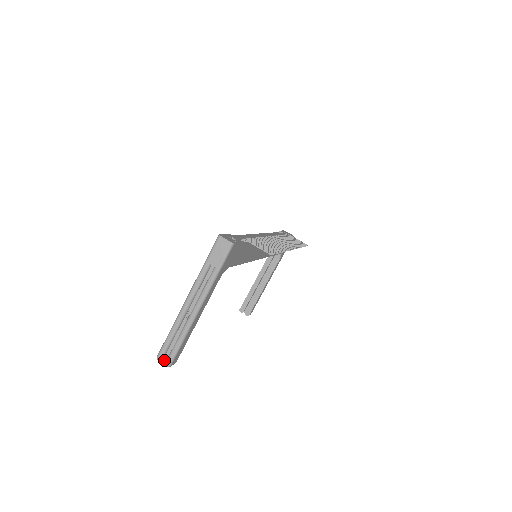
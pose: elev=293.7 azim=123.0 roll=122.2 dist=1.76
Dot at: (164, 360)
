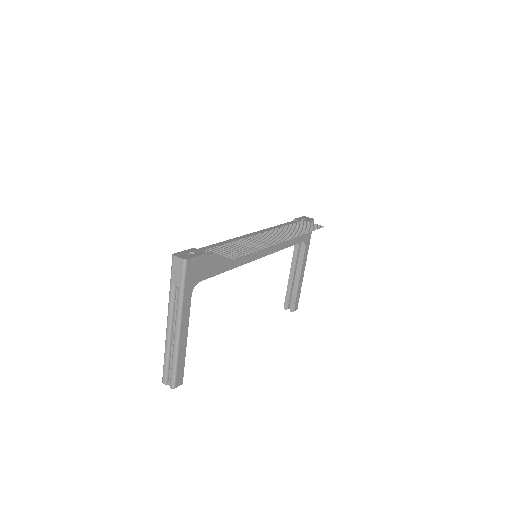
Dot at: (169, 383)
